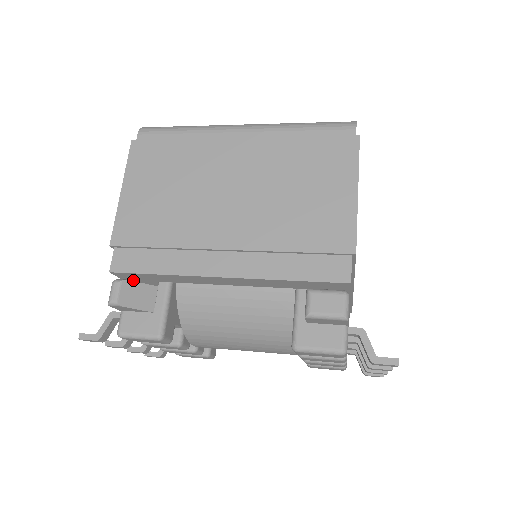
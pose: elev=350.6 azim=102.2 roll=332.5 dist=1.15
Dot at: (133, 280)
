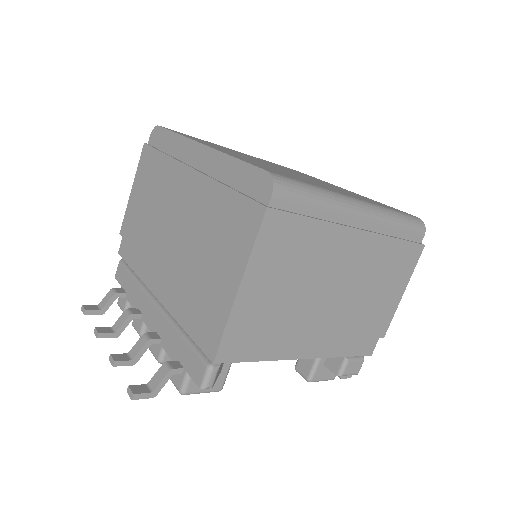
Dot at: occluded
